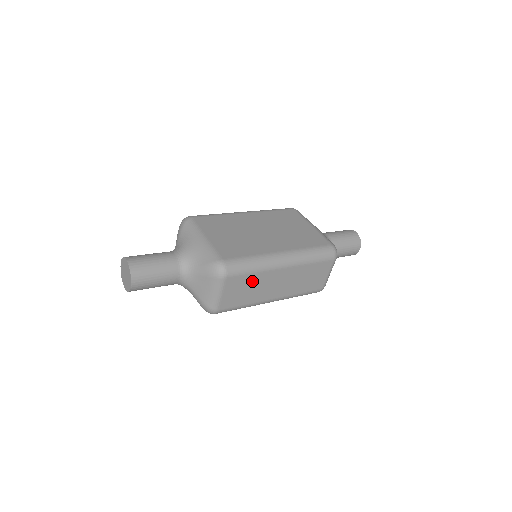
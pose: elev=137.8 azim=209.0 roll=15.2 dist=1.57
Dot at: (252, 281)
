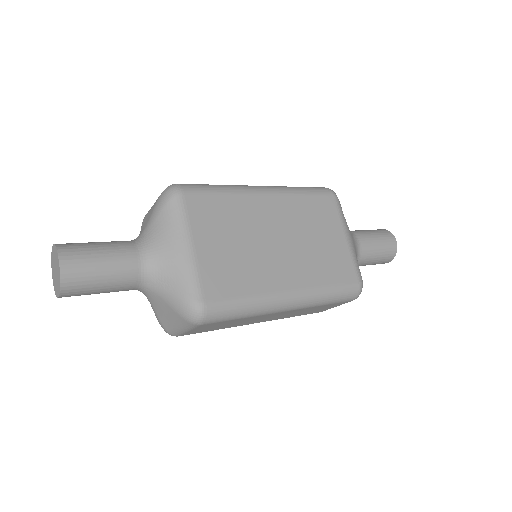
Dot at: (236, 321)
